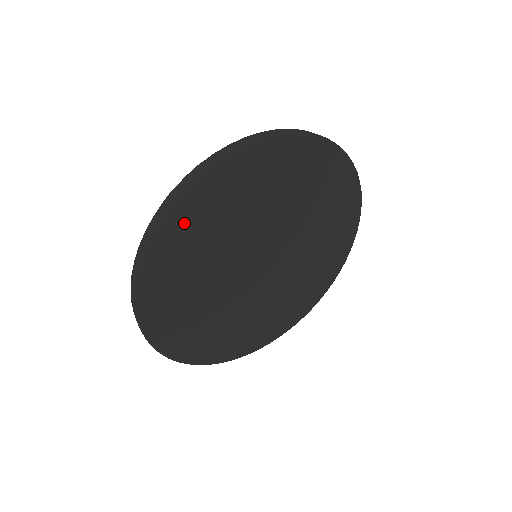
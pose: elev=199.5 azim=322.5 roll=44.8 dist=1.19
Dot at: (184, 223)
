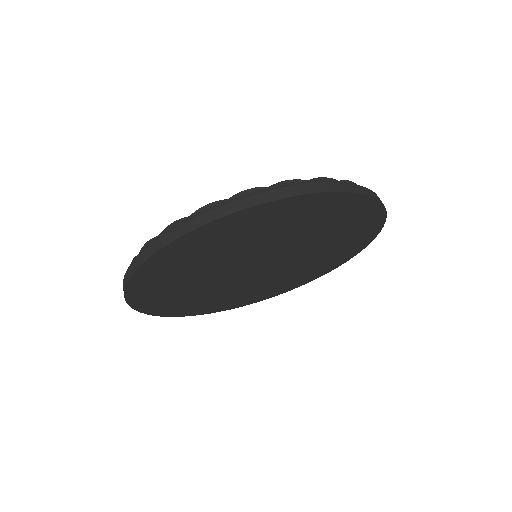
Dot at: (311, 208)
